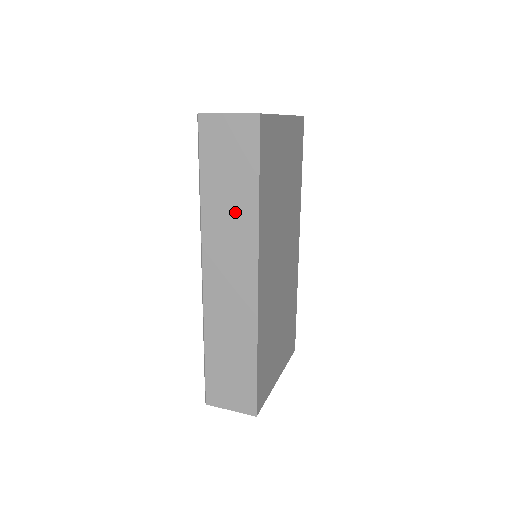
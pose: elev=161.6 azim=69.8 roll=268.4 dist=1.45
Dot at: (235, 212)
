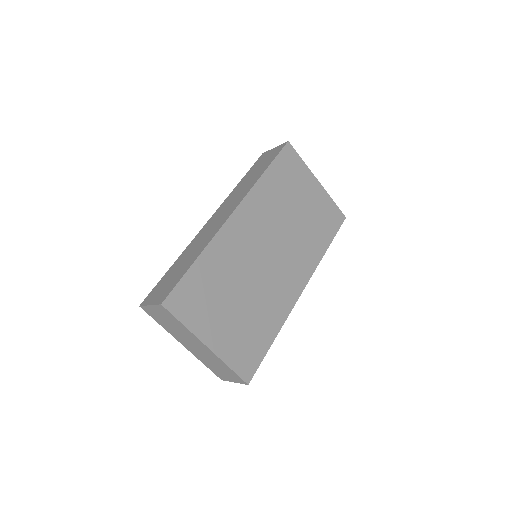
Dot at: (248, 184)
